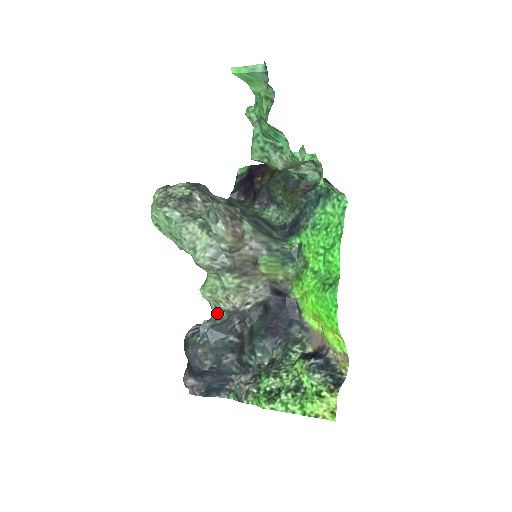
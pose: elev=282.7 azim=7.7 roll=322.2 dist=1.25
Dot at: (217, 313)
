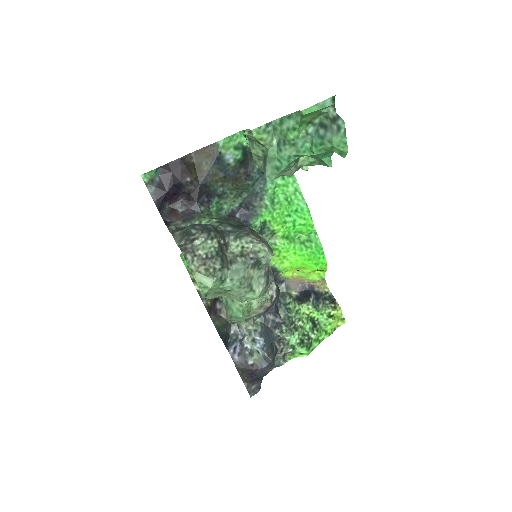
Dot at: (248, 323)
